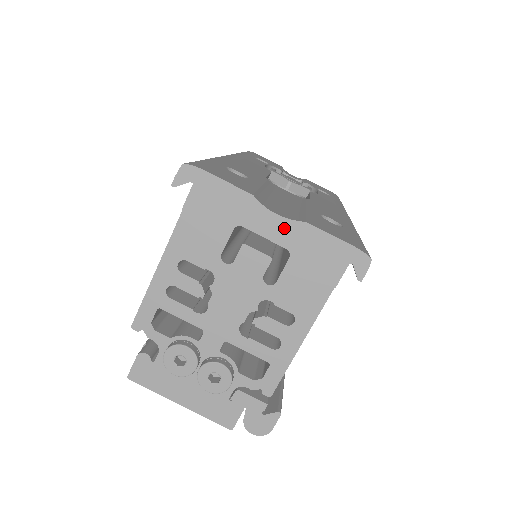
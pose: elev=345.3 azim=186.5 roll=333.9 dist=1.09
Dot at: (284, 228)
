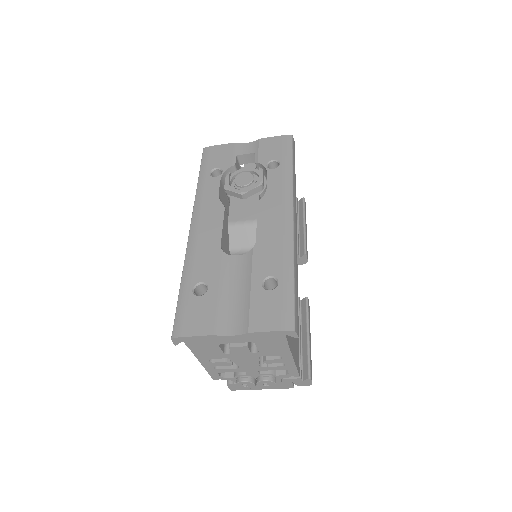
Dot at: (241, 338)
